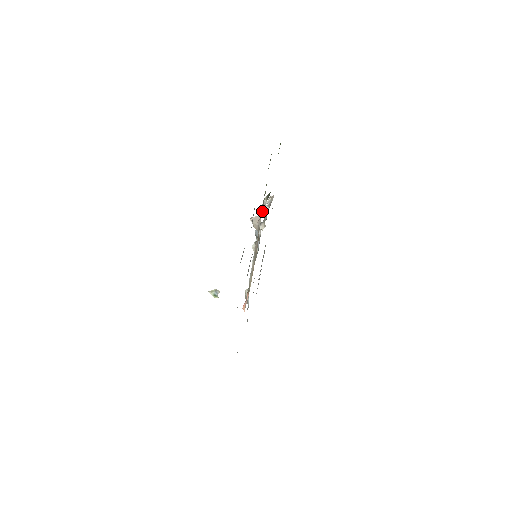
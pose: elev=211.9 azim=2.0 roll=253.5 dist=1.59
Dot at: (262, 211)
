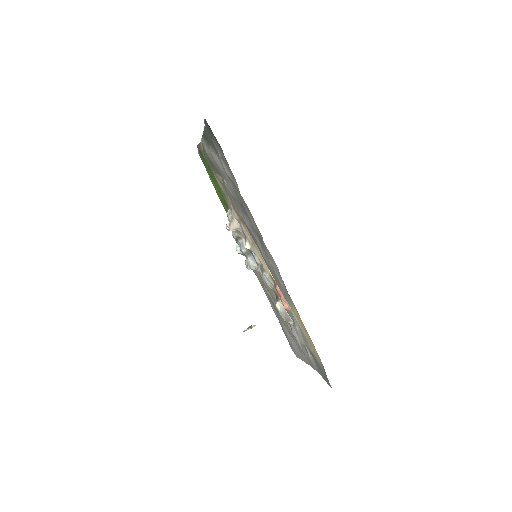
Dot at: occluded
